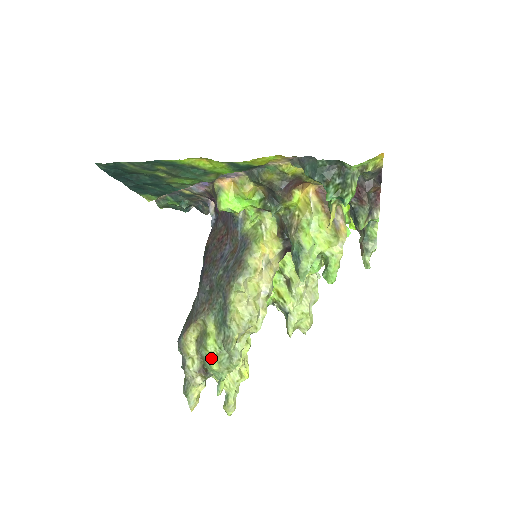
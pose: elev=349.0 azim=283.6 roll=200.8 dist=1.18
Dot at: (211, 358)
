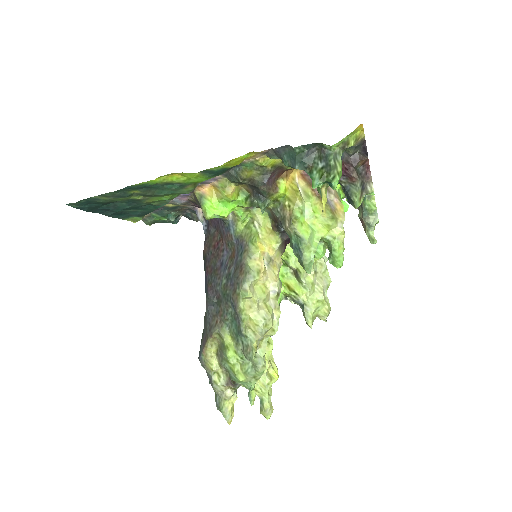
Dot at: (235, 370)
